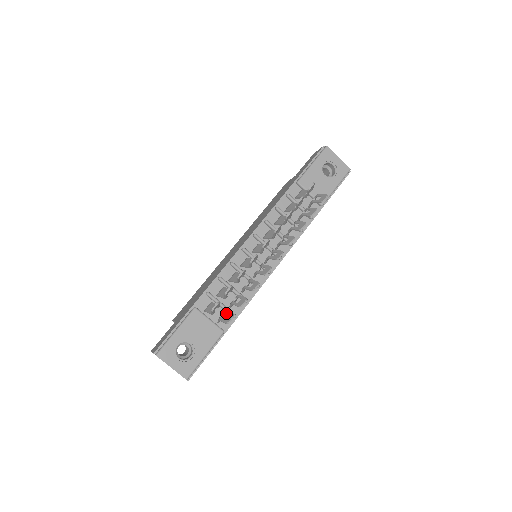
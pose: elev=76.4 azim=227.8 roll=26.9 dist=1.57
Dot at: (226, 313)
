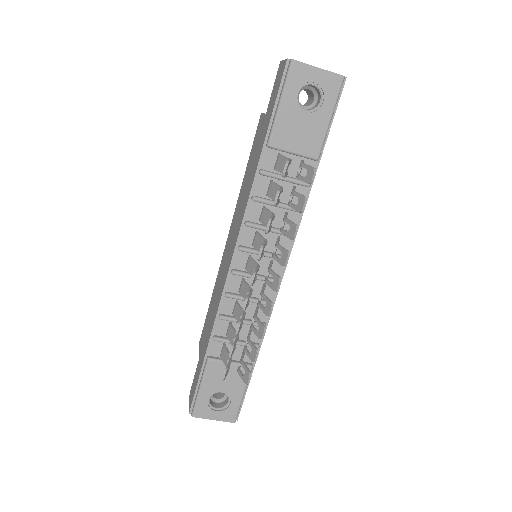
Dot at: (242, 366)
